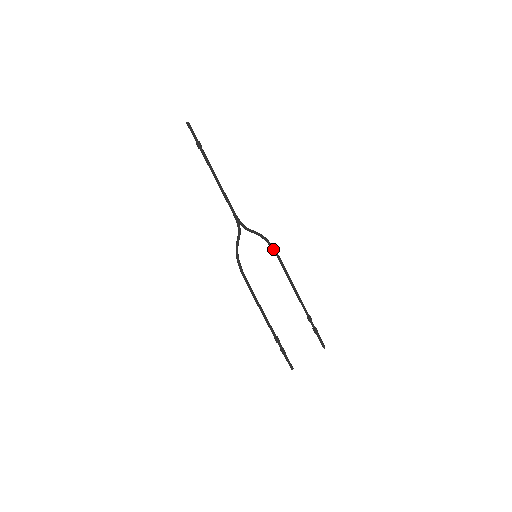
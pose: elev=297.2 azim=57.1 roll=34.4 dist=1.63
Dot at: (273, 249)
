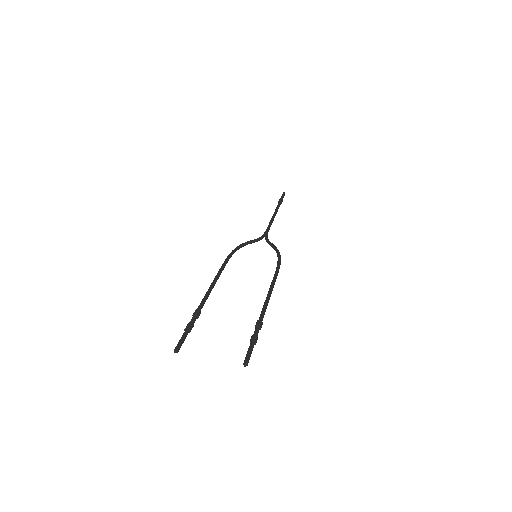
Dot at: (279, 260)
